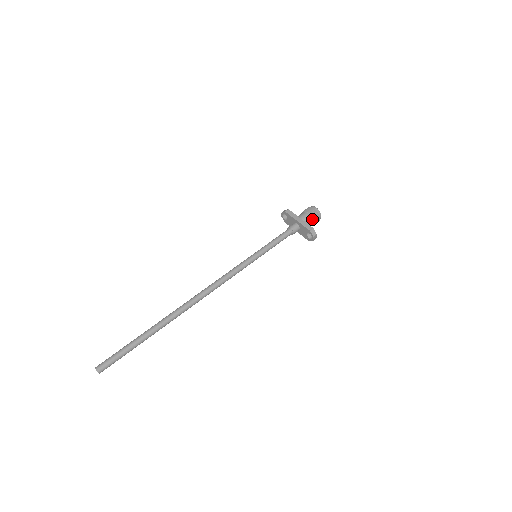
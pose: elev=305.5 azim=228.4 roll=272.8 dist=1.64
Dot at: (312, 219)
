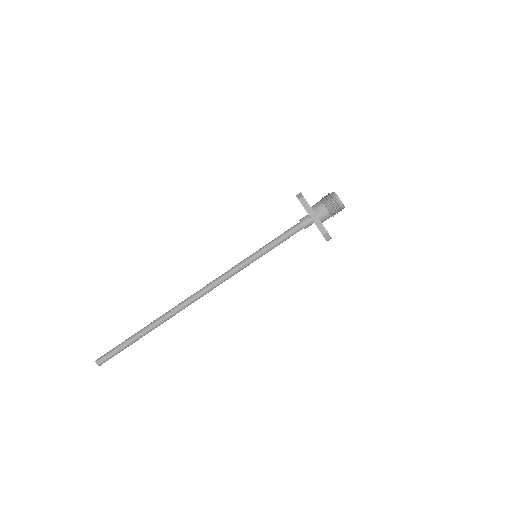
Dot at: (331, 214)
